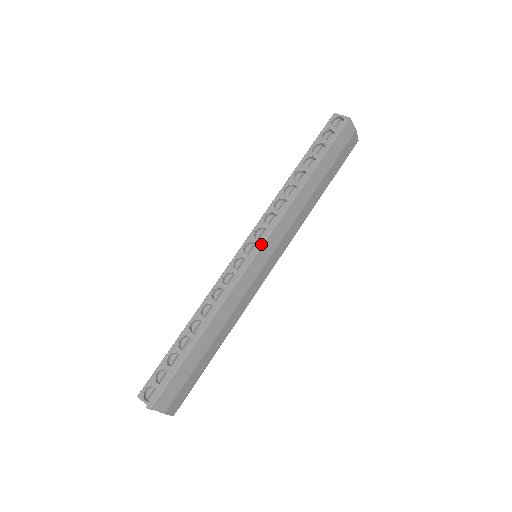
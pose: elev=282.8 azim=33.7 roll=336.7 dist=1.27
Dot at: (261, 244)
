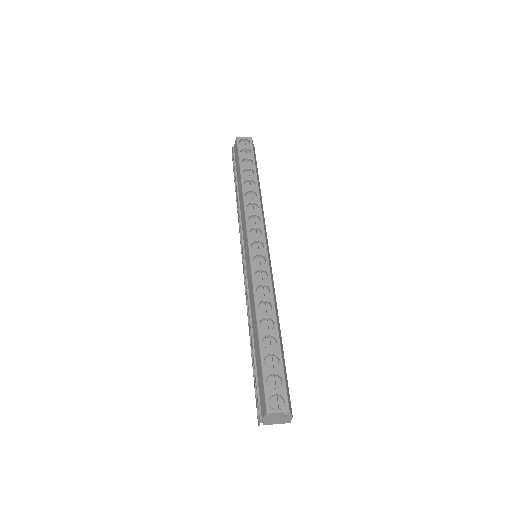
Dot at: (264, 239)
